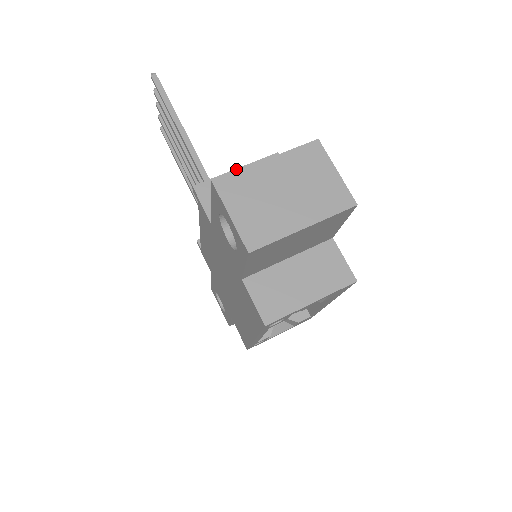
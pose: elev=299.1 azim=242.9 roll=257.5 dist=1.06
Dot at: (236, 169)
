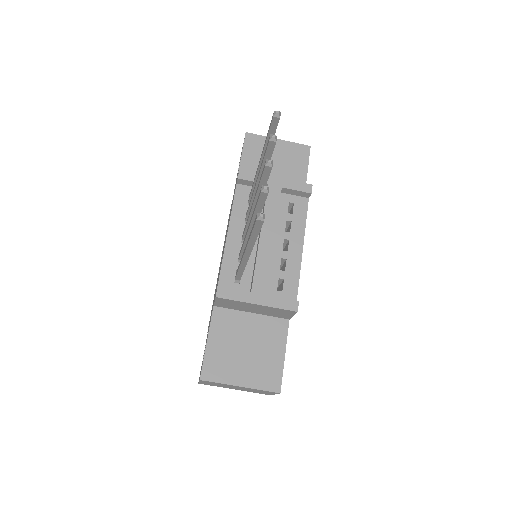
Dot at: (257, 305)
